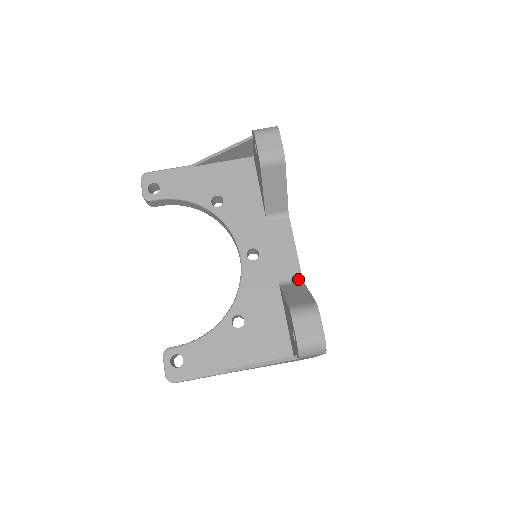
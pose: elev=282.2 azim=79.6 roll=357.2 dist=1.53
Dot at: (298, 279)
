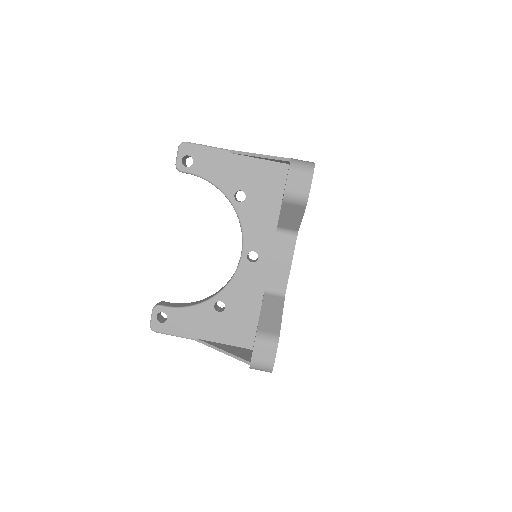
Dot at: (282, 292)
